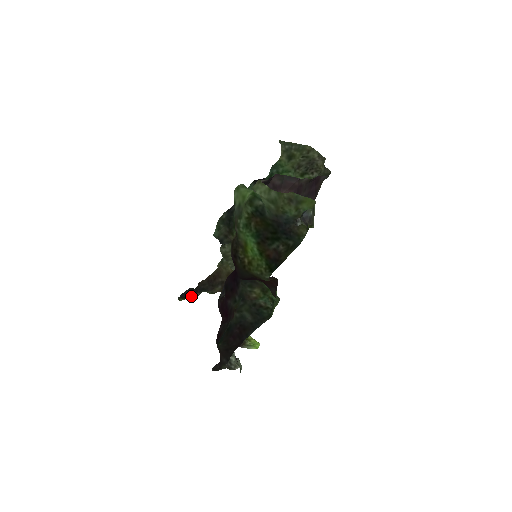
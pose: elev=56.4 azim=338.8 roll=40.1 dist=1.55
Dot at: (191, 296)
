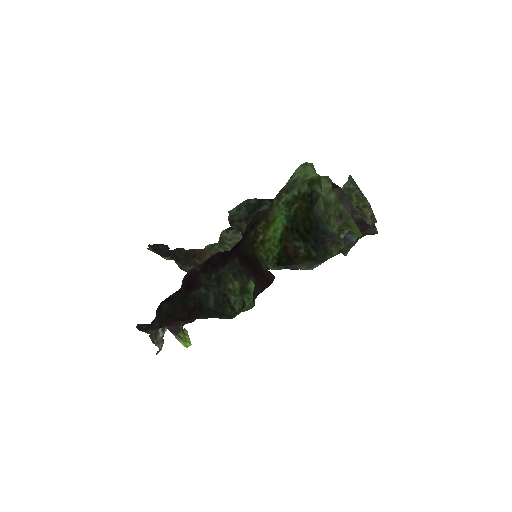
Dot at: (161, 254)
